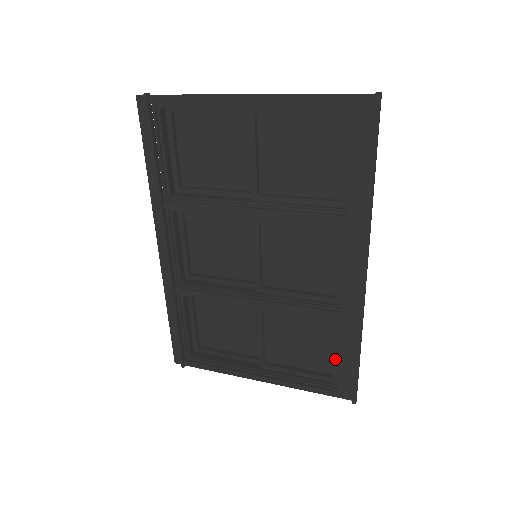
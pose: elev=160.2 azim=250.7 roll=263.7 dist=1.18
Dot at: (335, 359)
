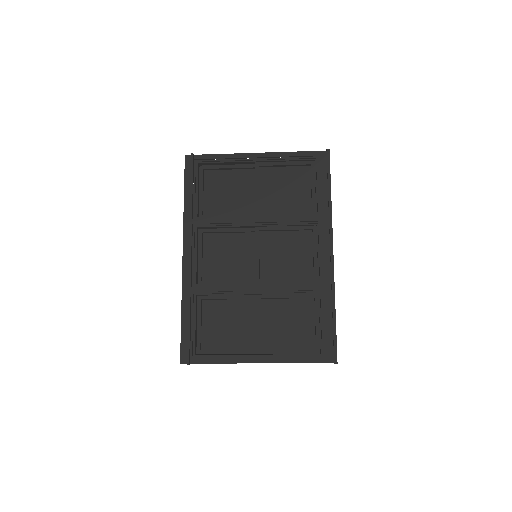
Dot at: (317, 331)
